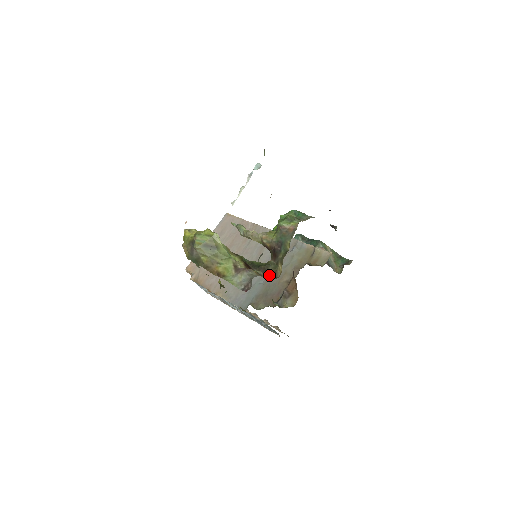
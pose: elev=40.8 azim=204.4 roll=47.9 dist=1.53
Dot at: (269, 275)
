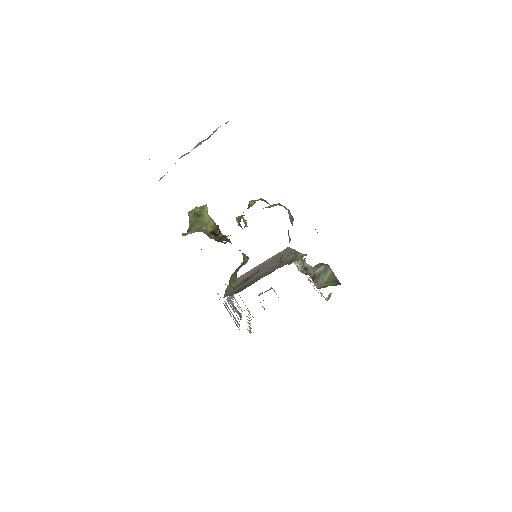
Dot at: (218, 239)
